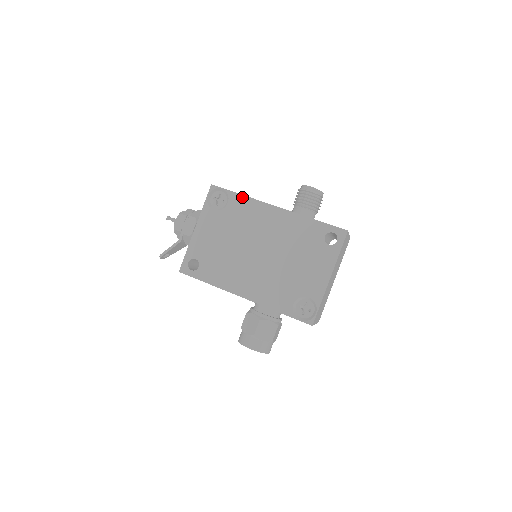
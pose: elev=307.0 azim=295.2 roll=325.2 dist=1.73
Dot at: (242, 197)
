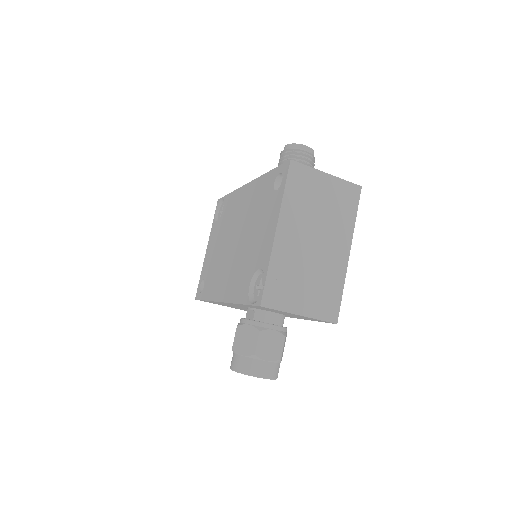
Dot at: (230, 195)
